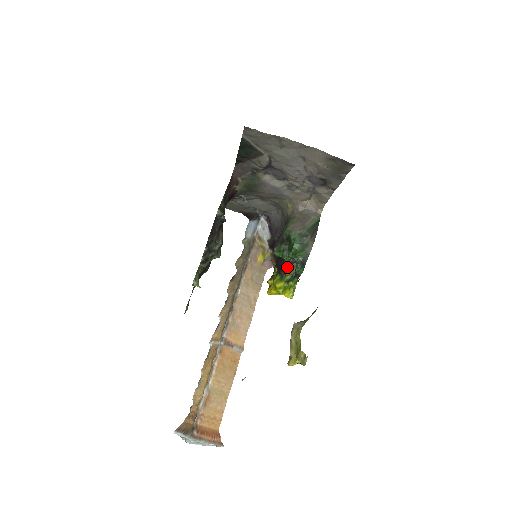
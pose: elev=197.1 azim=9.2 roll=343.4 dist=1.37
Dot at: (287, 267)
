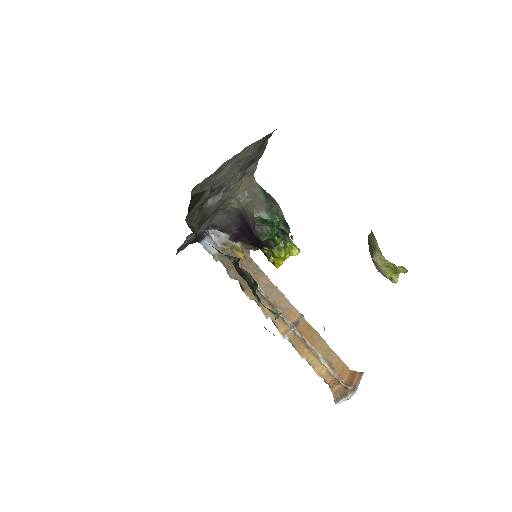
Dot at: (275, 239)
